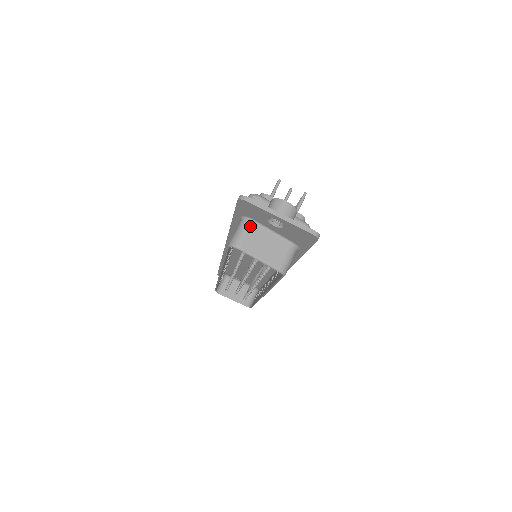
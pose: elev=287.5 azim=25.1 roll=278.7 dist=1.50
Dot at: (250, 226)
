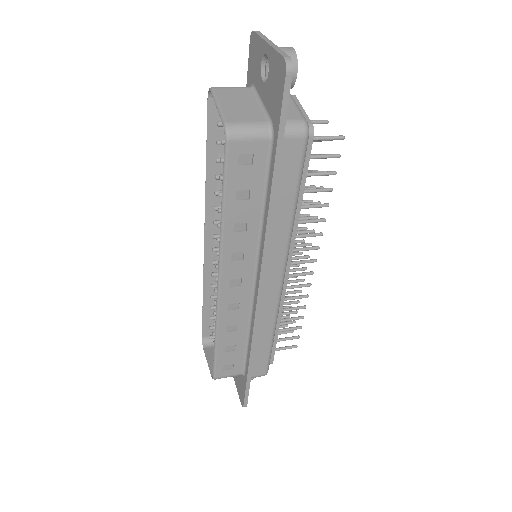
Dot at: (245, 88)
